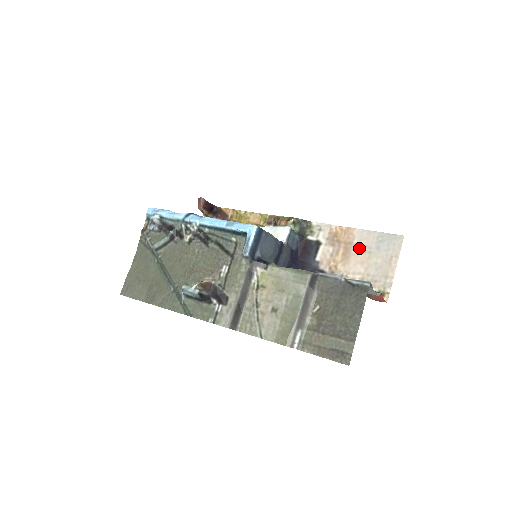
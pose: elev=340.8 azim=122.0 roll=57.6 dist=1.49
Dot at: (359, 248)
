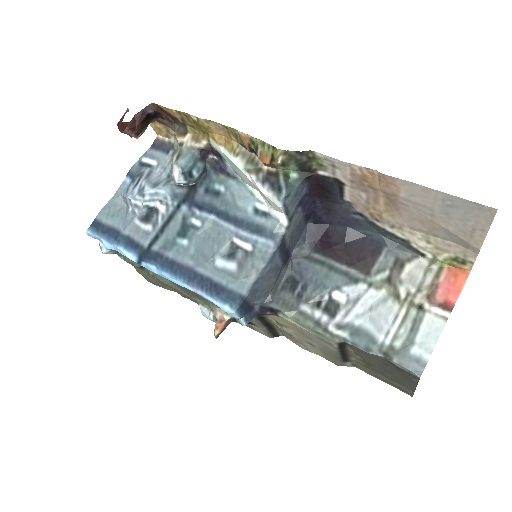
Dot at: (411, 206)
